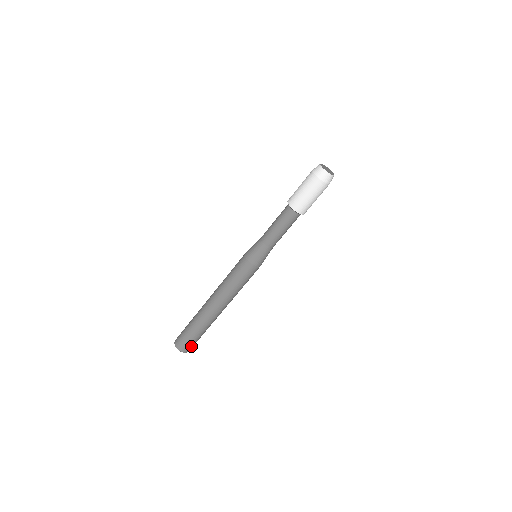
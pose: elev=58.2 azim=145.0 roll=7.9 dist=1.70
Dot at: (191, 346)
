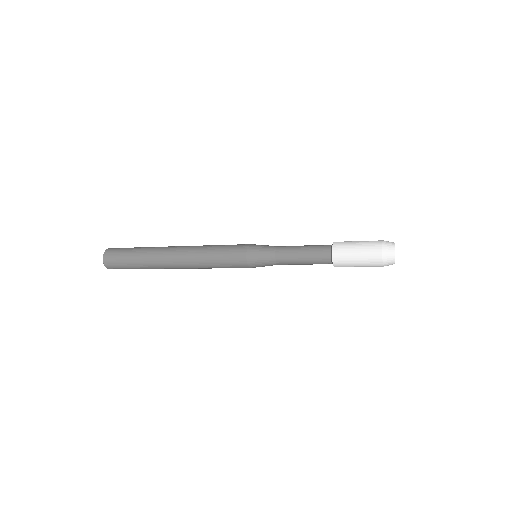
Dot at: occluded
